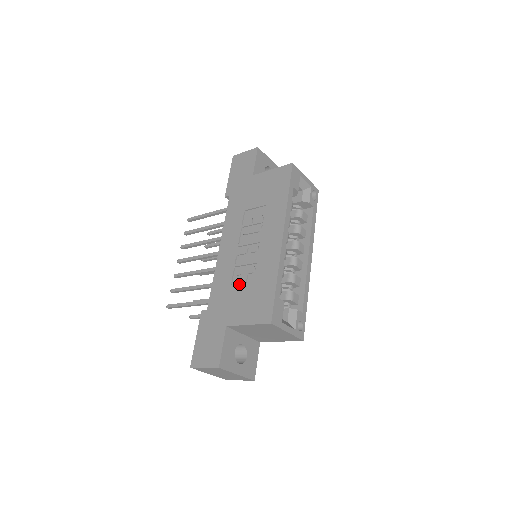
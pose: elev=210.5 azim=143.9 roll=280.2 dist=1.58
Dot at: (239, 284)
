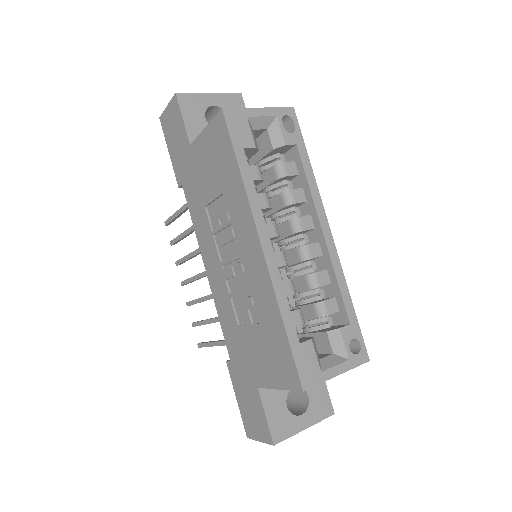
Dot at: (245, 326)
